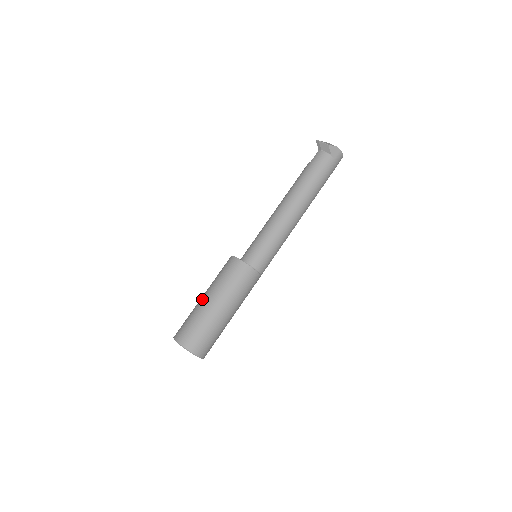
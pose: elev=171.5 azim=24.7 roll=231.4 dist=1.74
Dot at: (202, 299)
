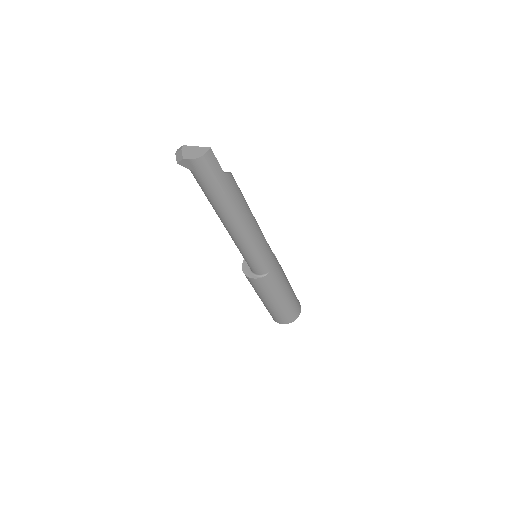
Dot at: occluded
